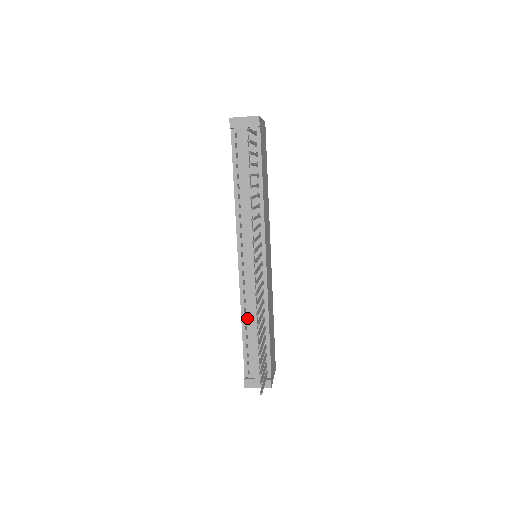
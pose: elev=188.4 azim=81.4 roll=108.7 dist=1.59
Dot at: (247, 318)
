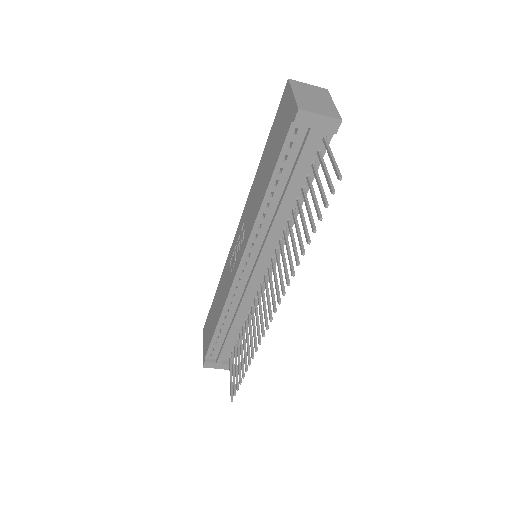
Dot at: (227, 317)
